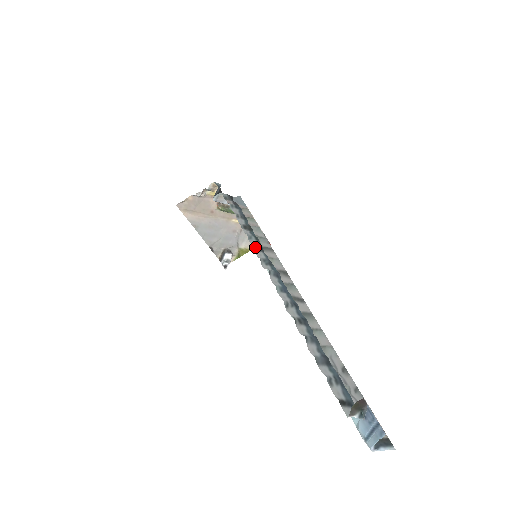
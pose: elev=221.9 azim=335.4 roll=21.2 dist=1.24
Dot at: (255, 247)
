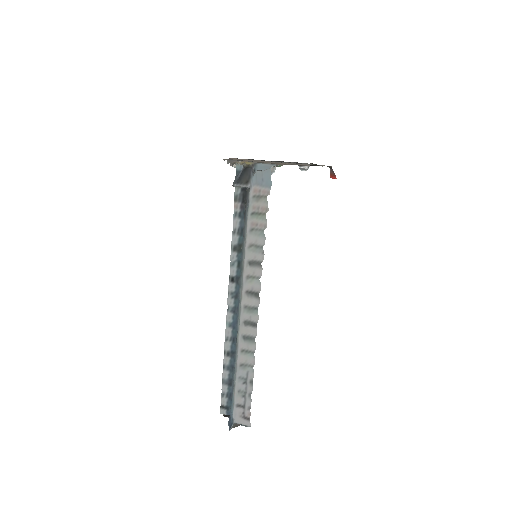
Dot at: (231, 278)
